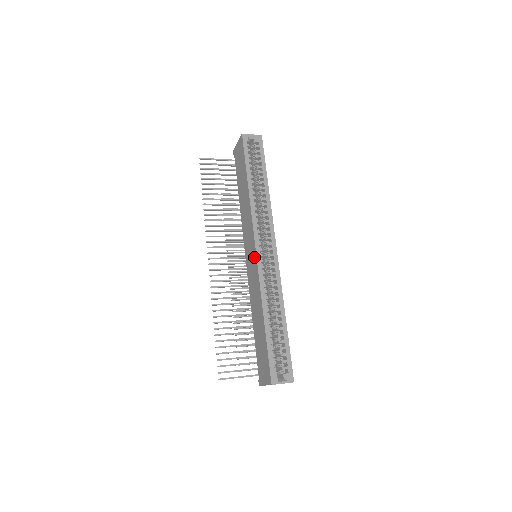
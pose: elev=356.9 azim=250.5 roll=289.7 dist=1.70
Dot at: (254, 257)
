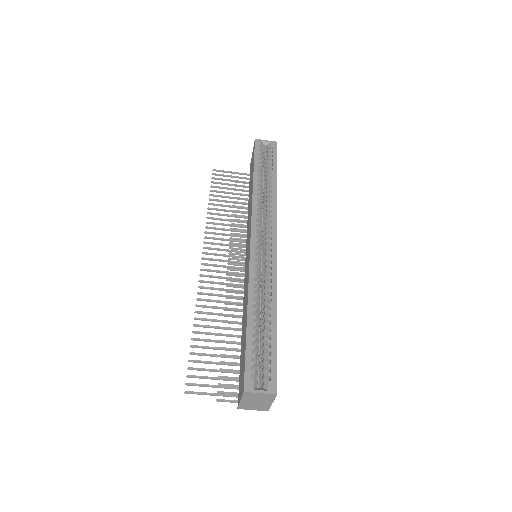
Dot at: (249, 249)
